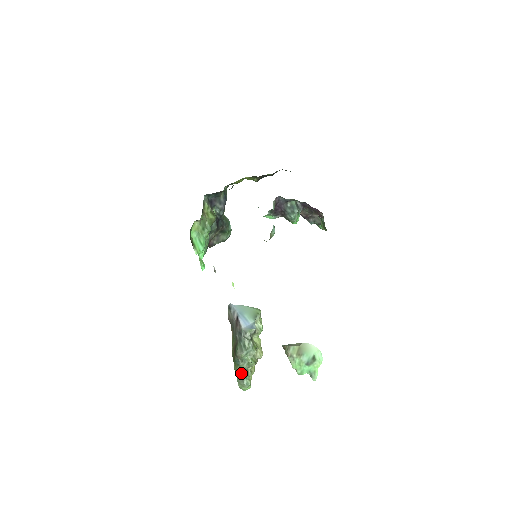
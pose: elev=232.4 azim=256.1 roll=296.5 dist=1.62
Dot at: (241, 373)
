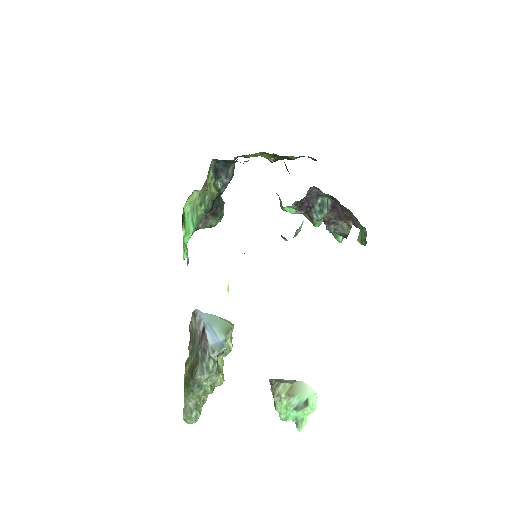
Dot at: (192, 401)
